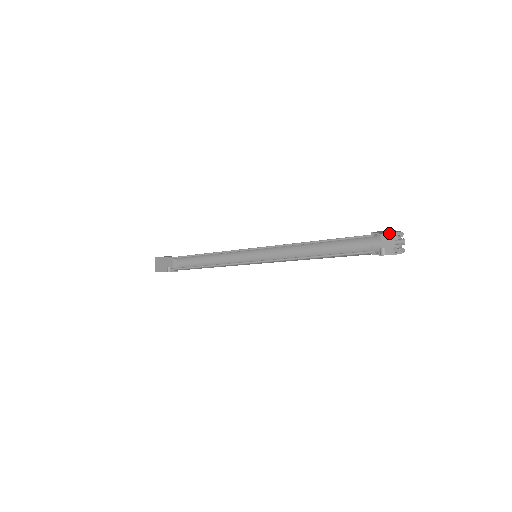
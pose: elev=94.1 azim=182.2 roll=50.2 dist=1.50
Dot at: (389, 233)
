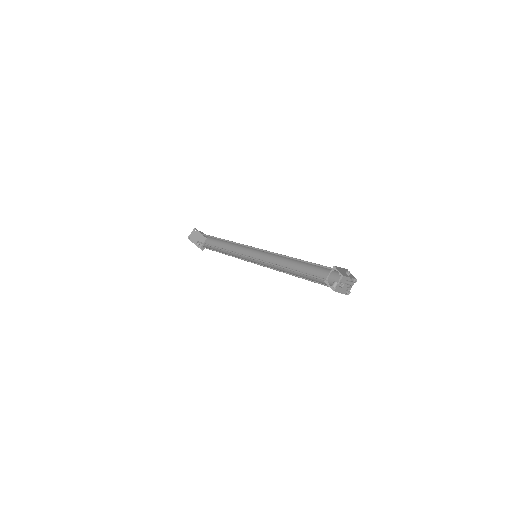
Dot at: (349, 277)
